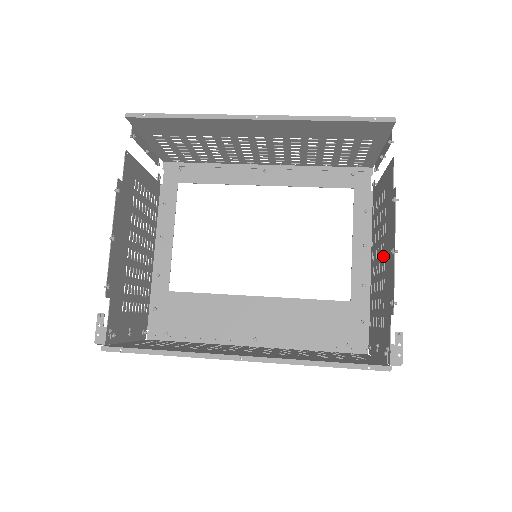
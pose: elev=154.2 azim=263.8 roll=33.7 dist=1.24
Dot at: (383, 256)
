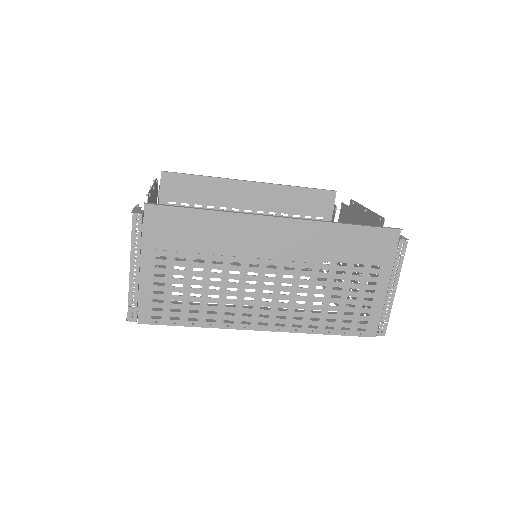
Dot at: occluded
